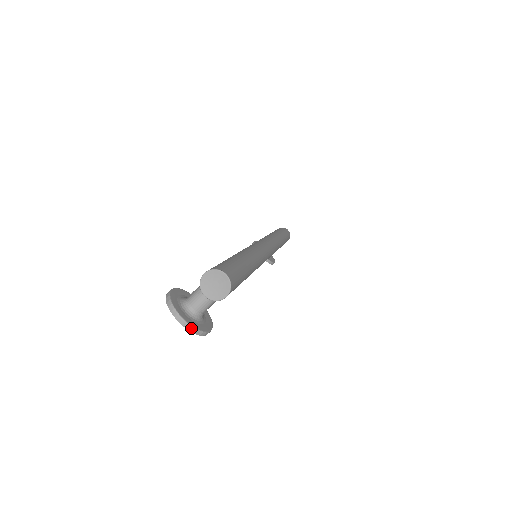
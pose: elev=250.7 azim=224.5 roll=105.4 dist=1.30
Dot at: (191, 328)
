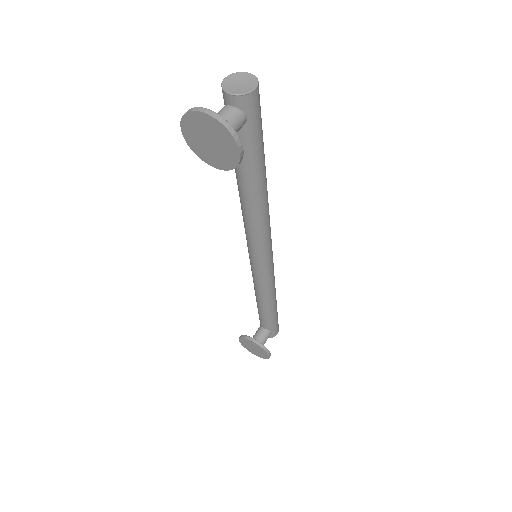
Dot at: (221, 119)
